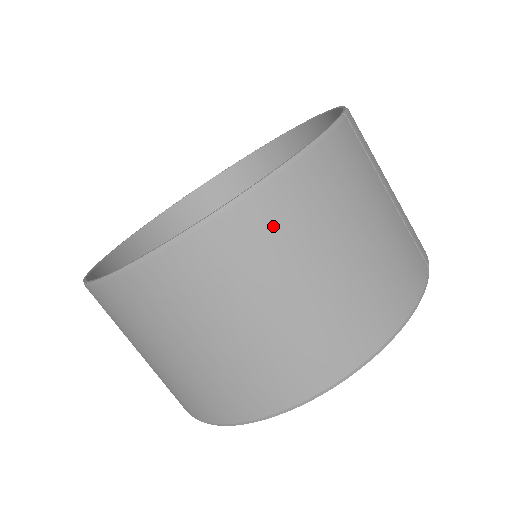
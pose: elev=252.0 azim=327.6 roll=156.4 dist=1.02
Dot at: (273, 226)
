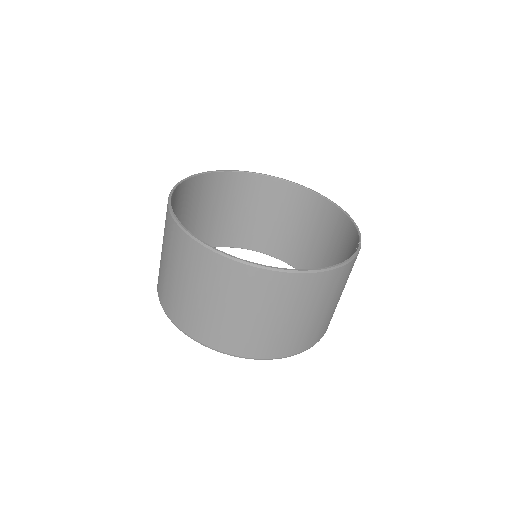
Dot at: (313, 289)
